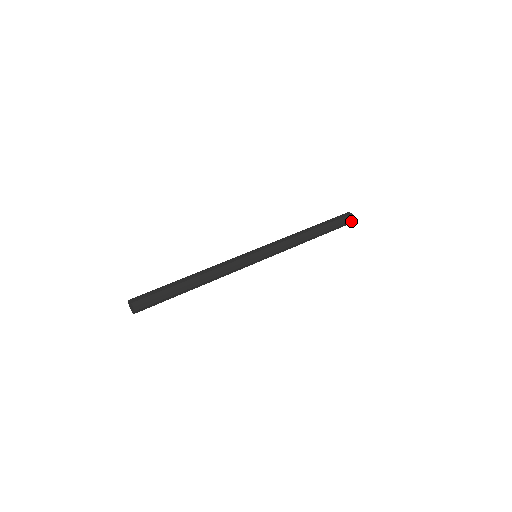
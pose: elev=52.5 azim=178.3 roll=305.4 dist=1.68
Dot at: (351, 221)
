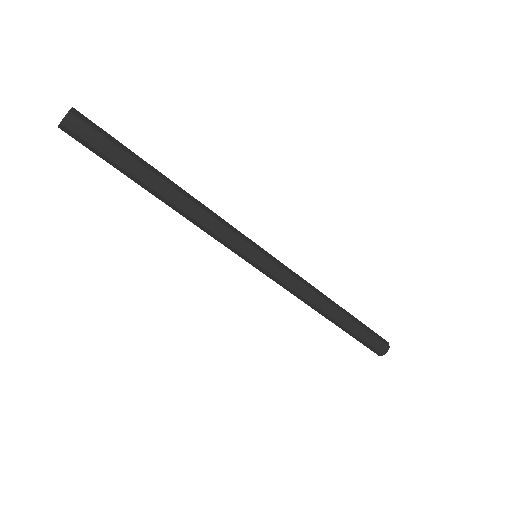
Dot at: (380, 352)
